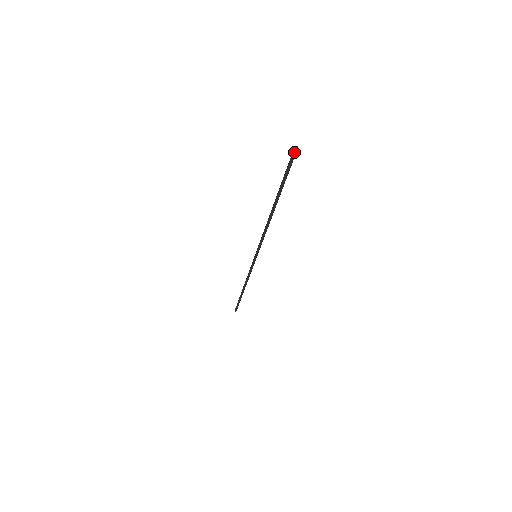
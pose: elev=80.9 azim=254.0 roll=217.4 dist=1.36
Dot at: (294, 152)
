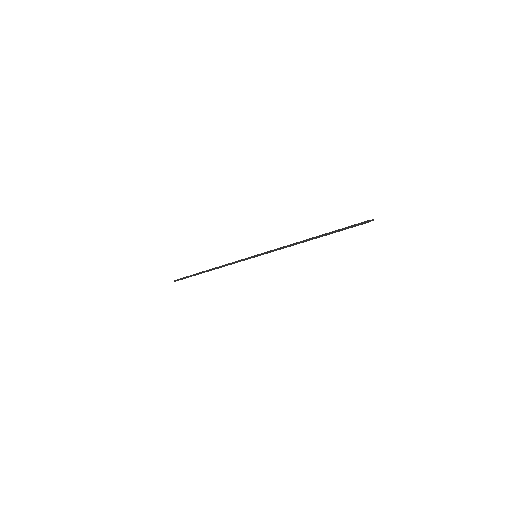
Dot at: (369, 221)
